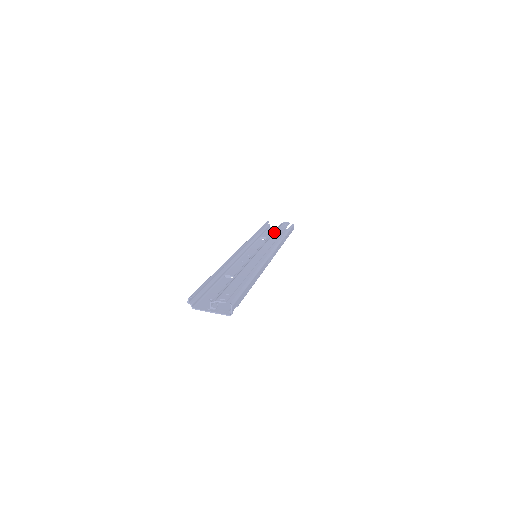
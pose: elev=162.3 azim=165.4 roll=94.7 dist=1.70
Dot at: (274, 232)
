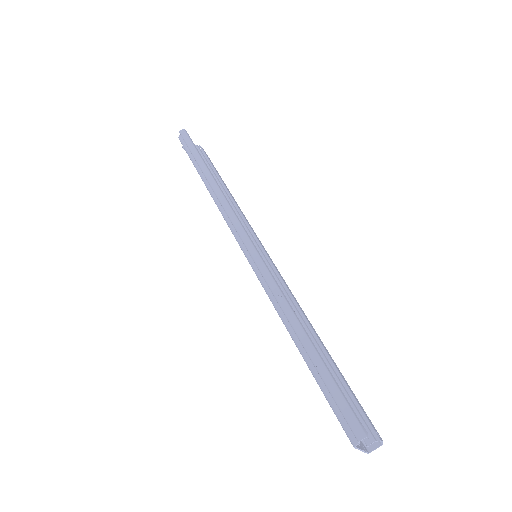
Dot at: (224, 184)
